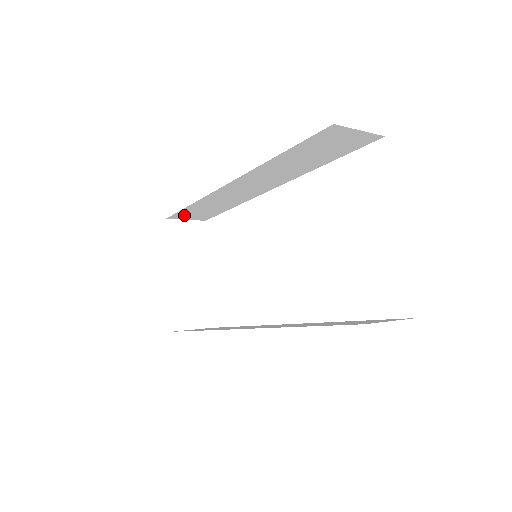
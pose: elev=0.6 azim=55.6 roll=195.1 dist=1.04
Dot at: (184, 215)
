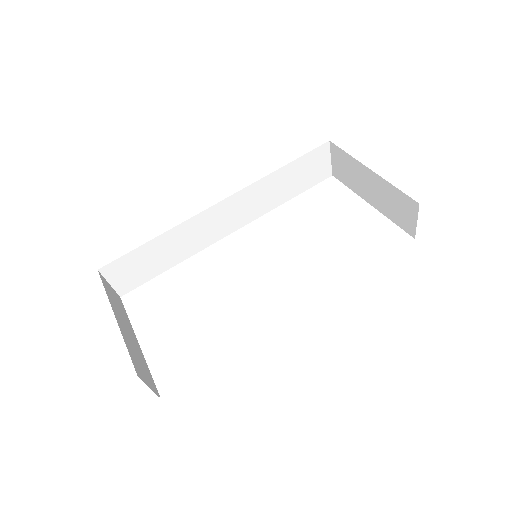
Dot at: (121, 268)
